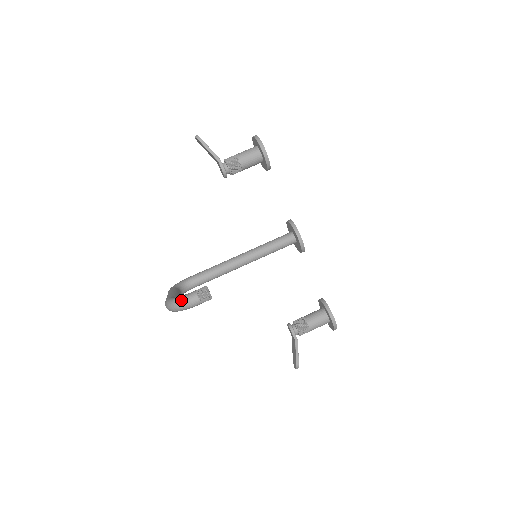
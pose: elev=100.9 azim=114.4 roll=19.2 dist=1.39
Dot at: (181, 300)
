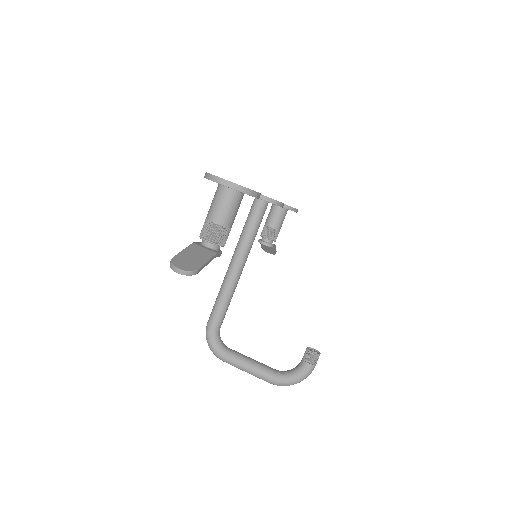
Dot at: occluded
